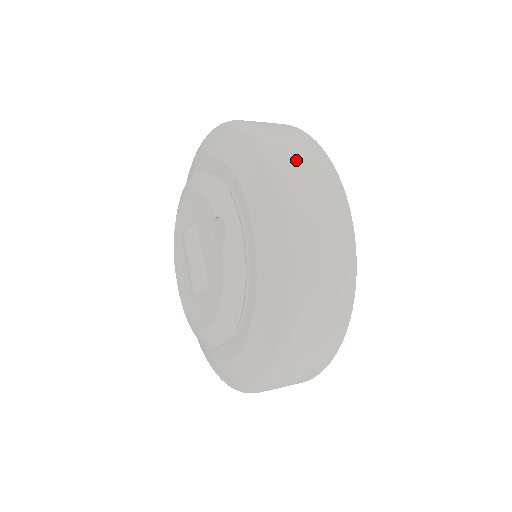
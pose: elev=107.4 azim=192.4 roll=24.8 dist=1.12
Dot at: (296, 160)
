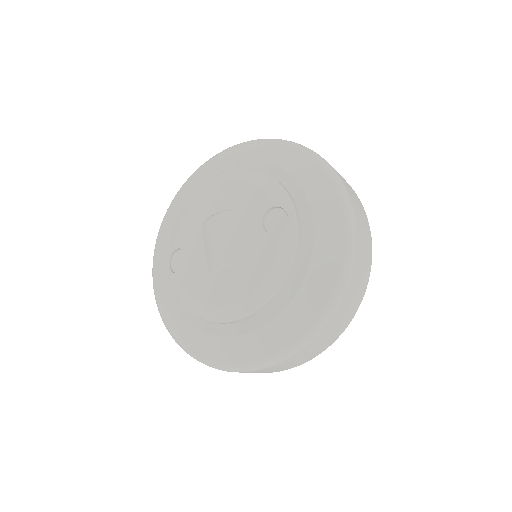
Dot at: (346, 183)
